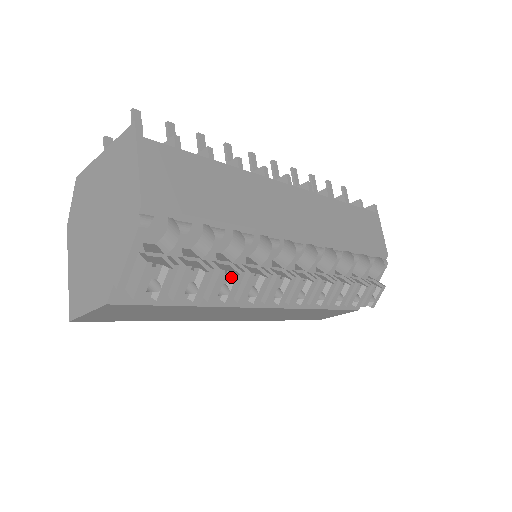
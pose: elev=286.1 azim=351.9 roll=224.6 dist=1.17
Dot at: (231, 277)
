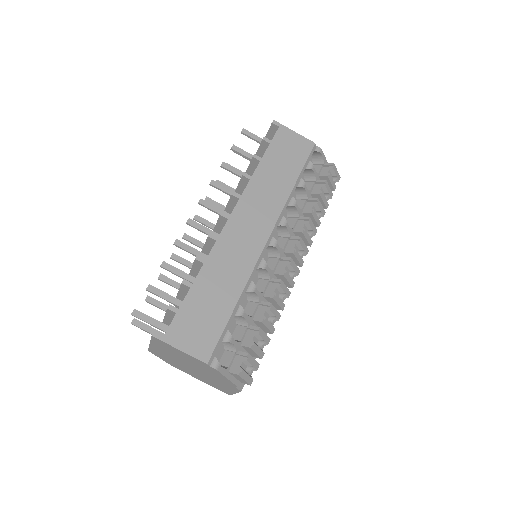
Dot at: (268, 313)
